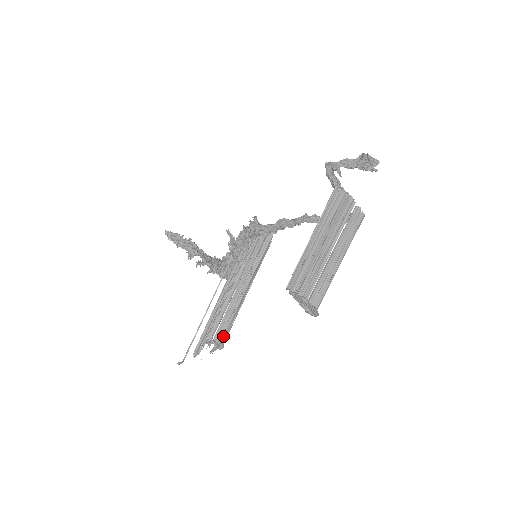
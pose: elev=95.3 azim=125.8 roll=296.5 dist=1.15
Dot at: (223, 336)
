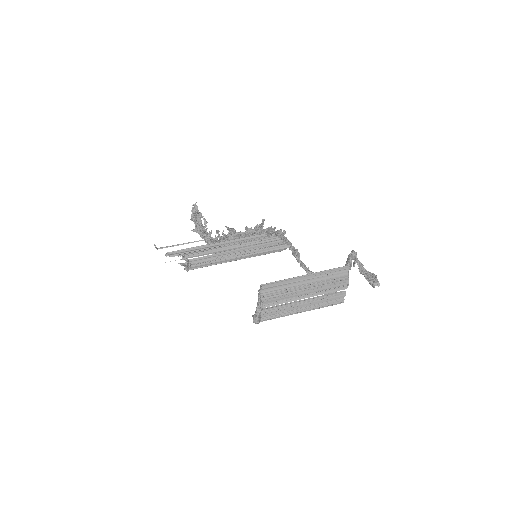
Dot at: (195, 265)
